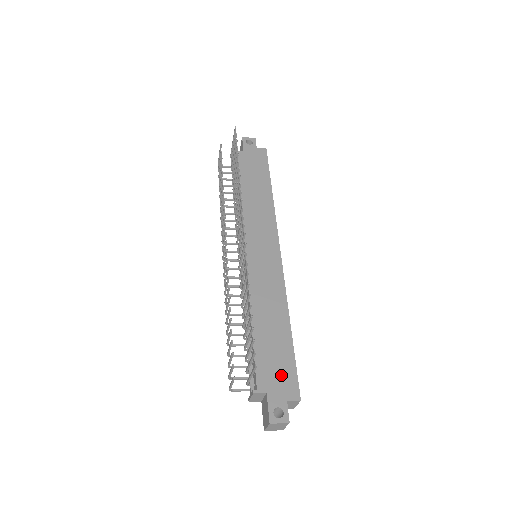
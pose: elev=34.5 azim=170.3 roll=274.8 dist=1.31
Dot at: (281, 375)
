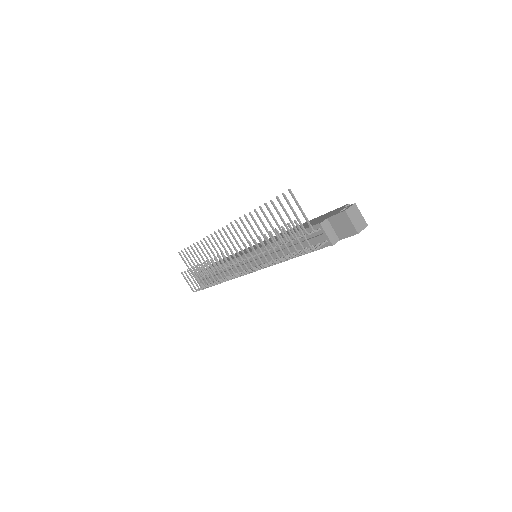
Dot at: (325, 216)
